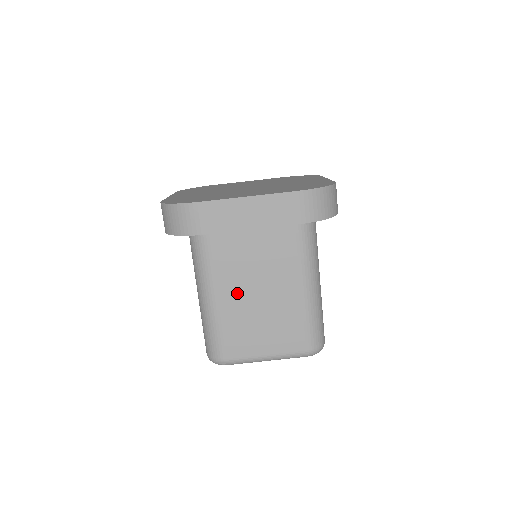
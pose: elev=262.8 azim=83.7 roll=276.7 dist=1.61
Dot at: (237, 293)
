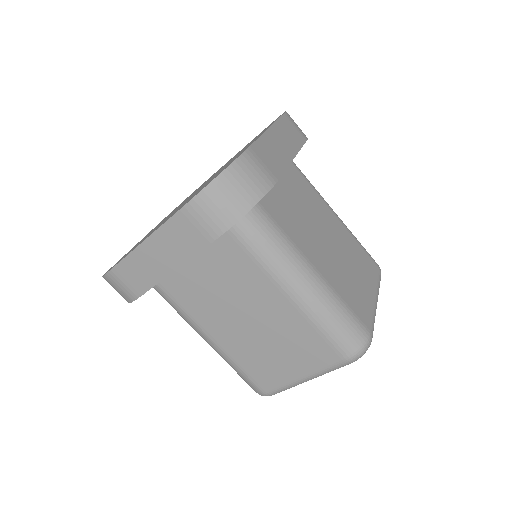
Dot at: (227, 328)
